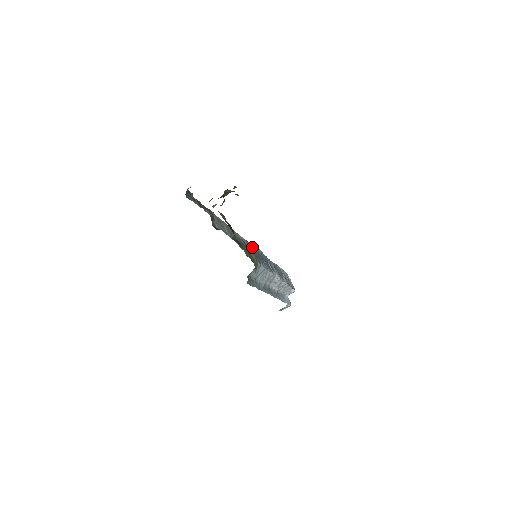
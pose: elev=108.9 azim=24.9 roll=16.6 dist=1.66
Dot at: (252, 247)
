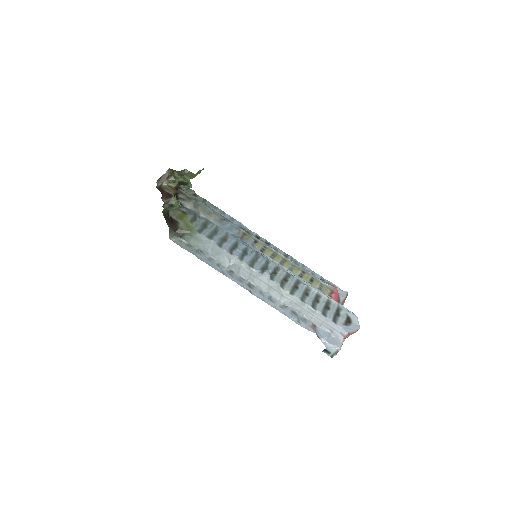
Dot at: (217, 229)
